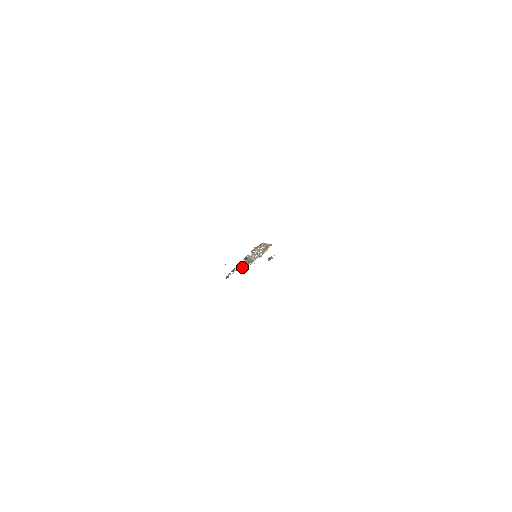
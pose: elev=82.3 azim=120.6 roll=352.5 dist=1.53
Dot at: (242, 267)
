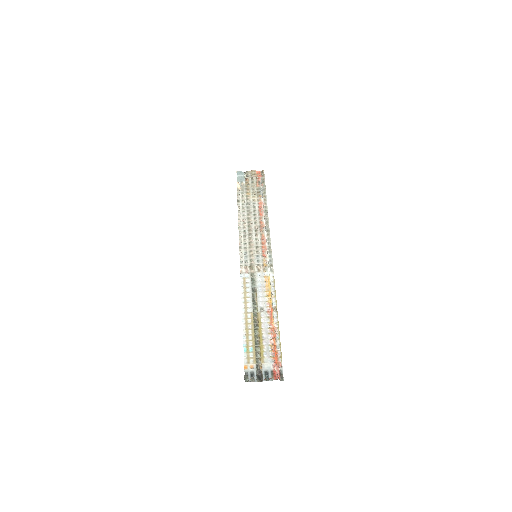
Dot at: (242, 271)
